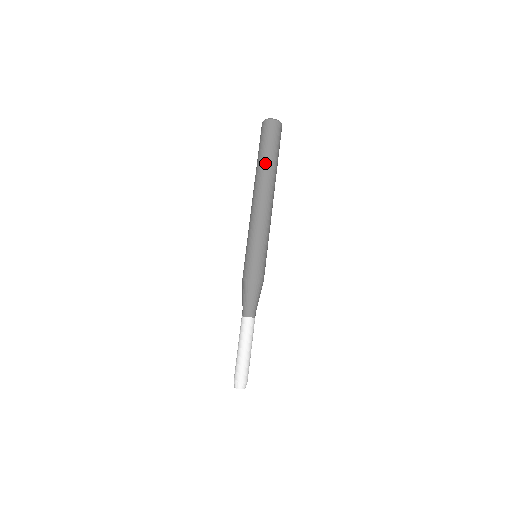
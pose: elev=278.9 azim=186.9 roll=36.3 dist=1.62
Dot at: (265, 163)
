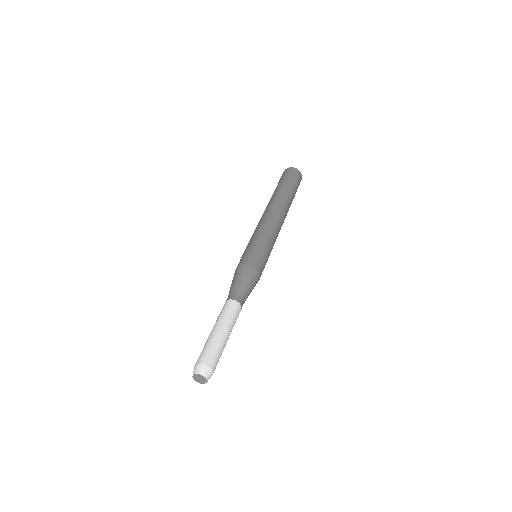
Dot at: (280, 190)
